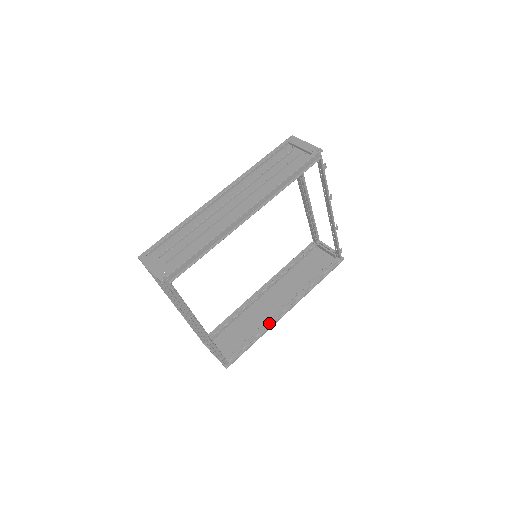
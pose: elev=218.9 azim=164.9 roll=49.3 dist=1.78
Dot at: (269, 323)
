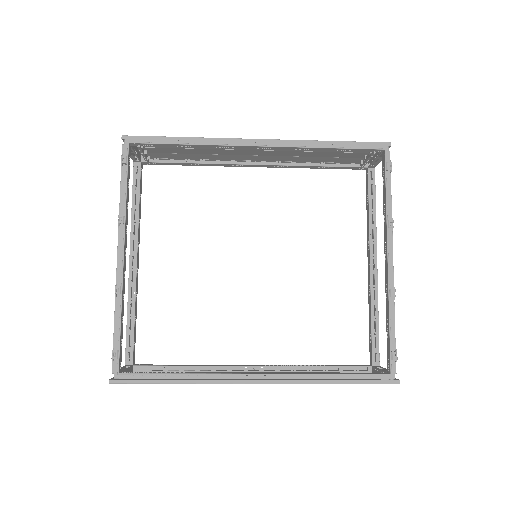
Dot at: (216, 372)
